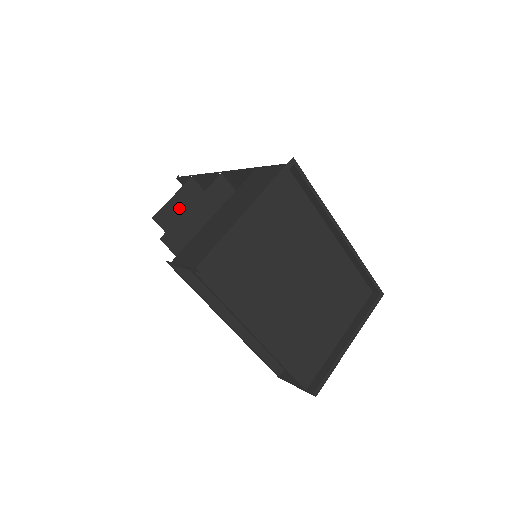
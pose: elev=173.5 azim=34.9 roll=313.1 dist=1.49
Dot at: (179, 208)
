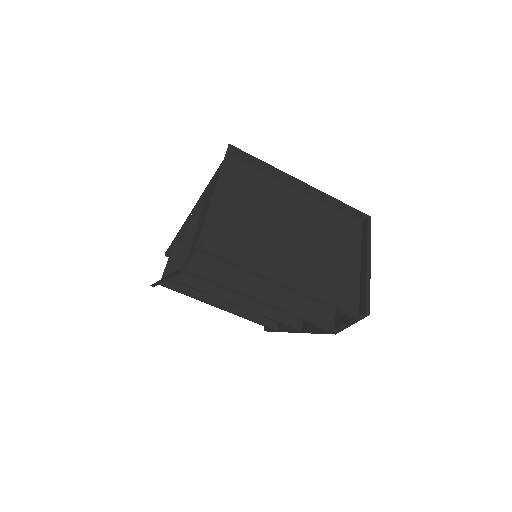
Dot at: occluded
